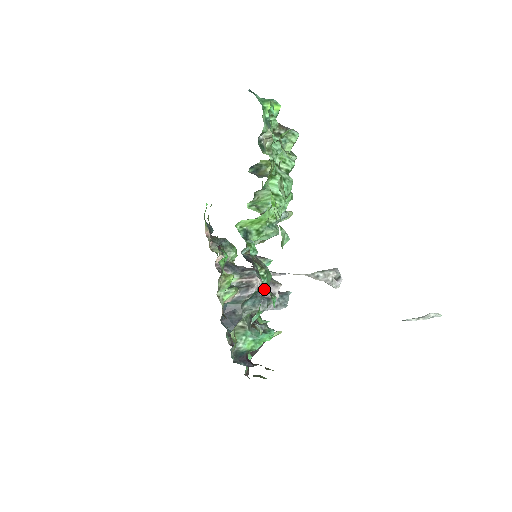
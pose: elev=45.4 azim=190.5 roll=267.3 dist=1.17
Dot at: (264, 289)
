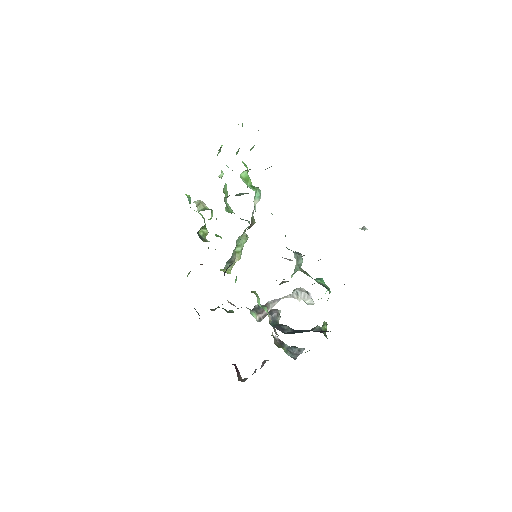
Dot at: occluded
